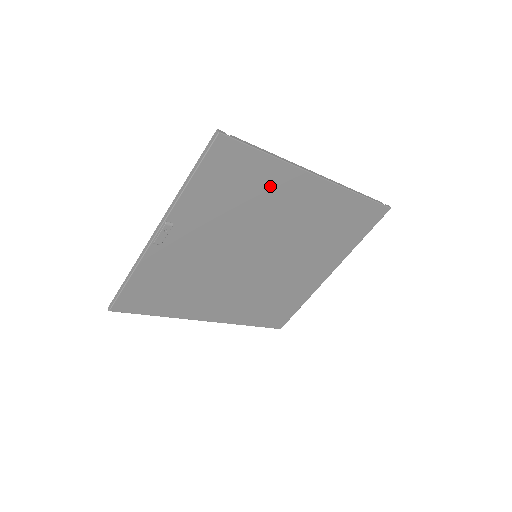
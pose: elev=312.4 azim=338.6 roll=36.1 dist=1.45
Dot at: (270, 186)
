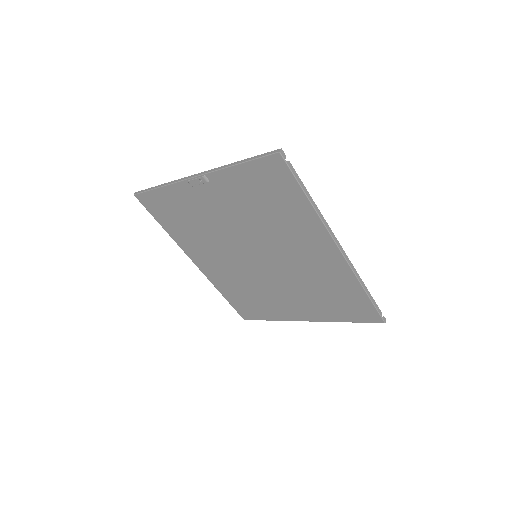
Dot at: (296, 220)
